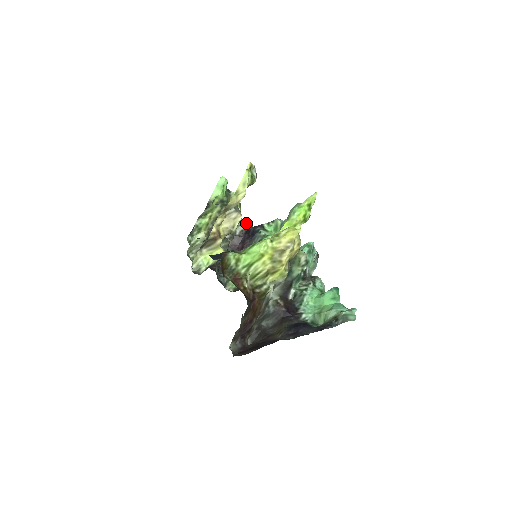
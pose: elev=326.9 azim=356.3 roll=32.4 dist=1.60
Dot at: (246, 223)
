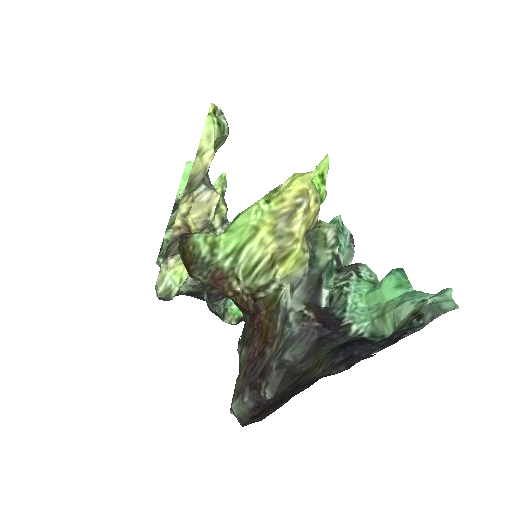
Dot at: occluded
